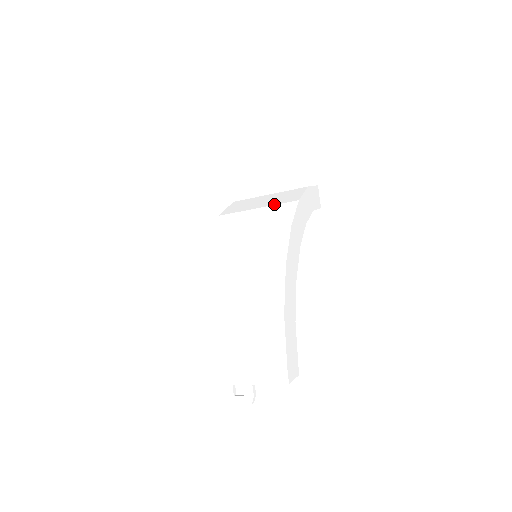
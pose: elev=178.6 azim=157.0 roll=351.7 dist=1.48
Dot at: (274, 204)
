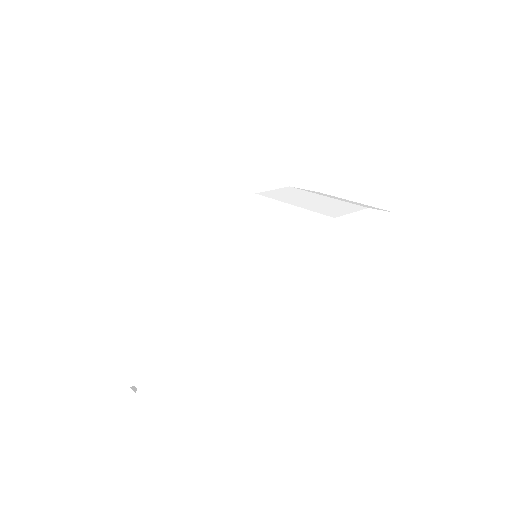
Dot at: (309, 209)
